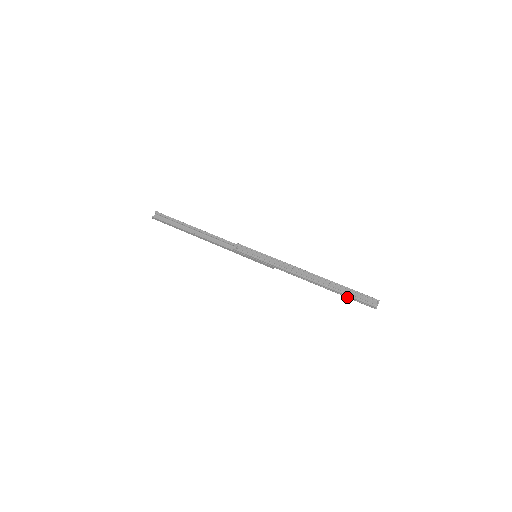
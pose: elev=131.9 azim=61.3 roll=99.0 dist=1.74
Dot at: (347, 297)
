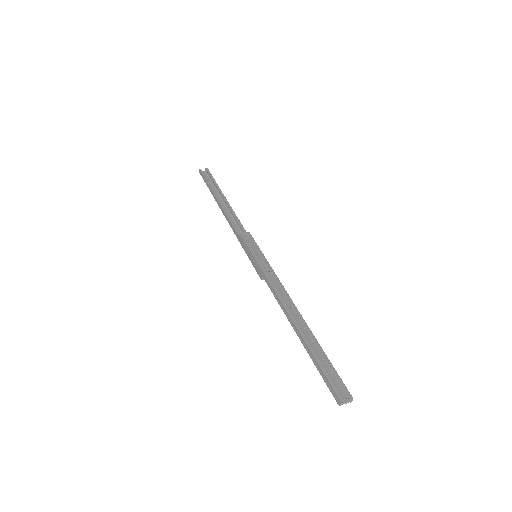
Dot at: (315, 363)
